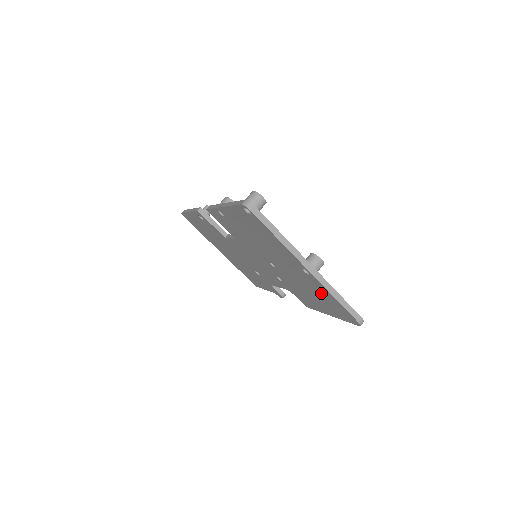
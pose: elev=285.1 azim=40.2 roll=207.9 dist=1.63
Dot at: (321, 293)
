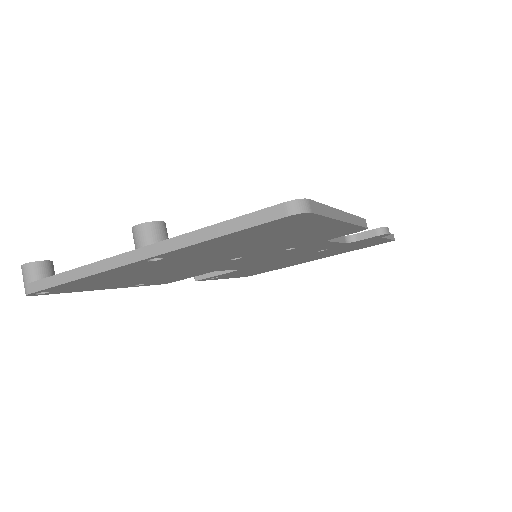
Dot at: (231, 243)
